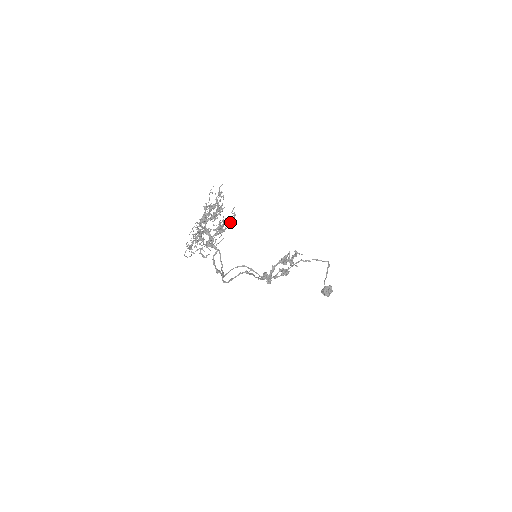
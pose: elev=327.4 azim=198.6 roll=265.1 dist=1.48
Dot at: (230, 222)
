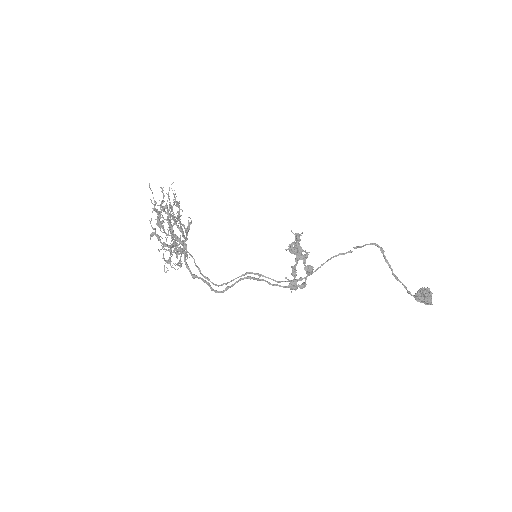
Dot at: occluded
